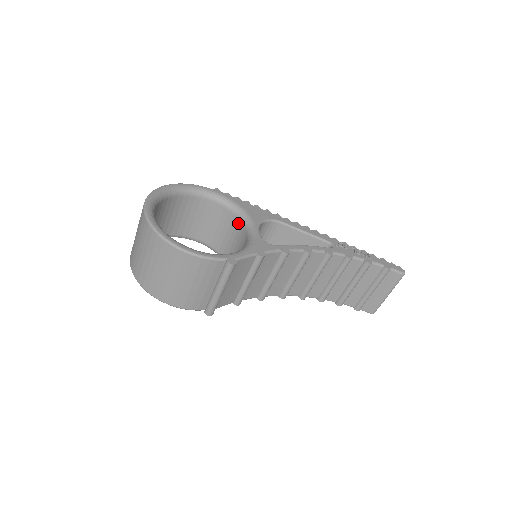
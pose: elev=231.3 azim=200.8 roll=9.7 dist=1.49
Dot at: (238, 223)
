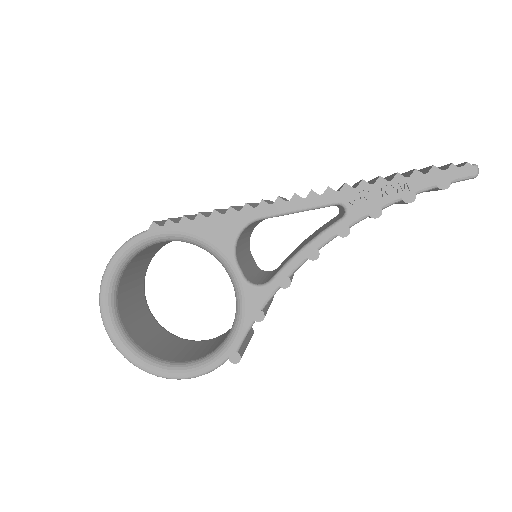
Dot at: occluded
